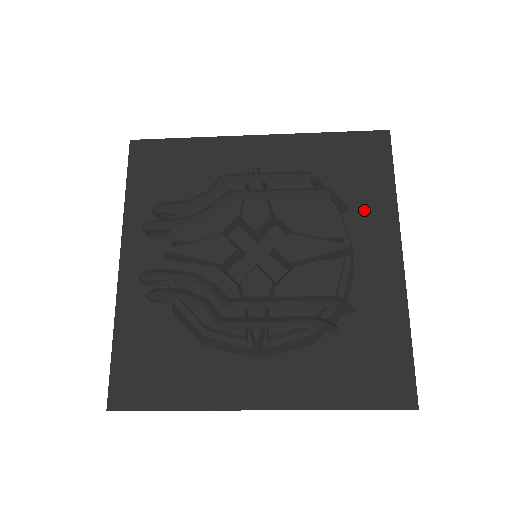
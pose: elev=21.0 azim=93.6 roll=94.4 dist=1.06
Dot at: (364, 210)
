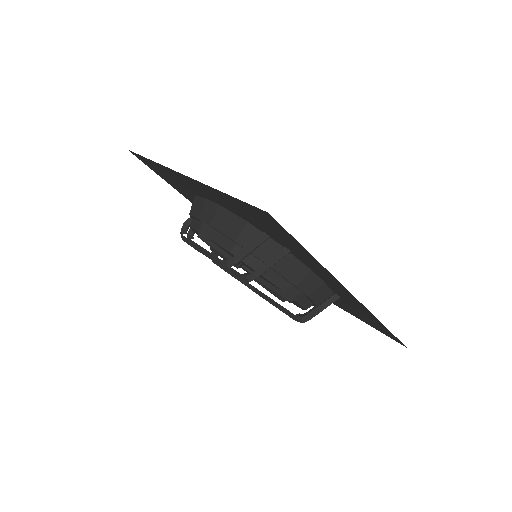
Dot at: (302, 257)
